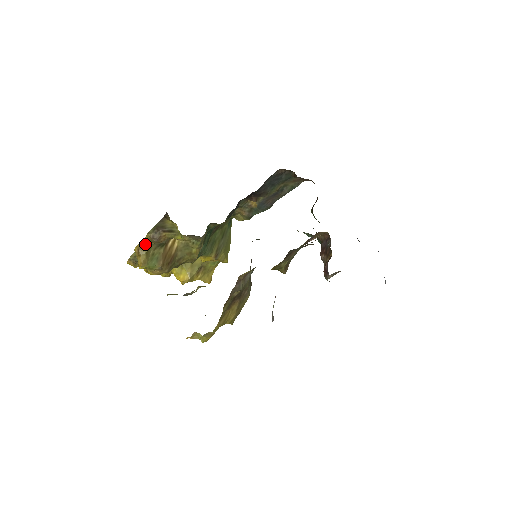
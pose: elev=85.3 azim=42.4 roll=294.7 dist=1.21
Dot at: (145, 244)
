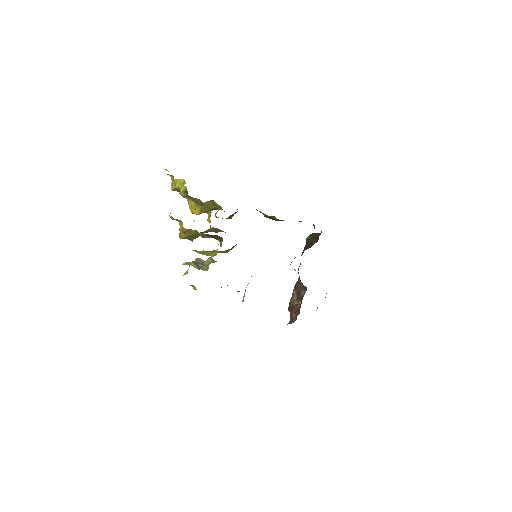
Dot at: (193, 231)
